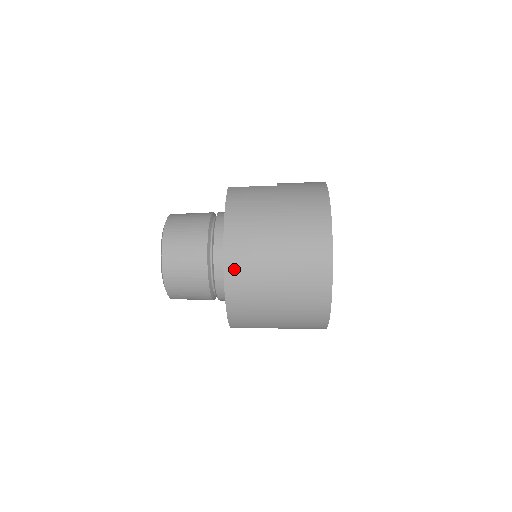
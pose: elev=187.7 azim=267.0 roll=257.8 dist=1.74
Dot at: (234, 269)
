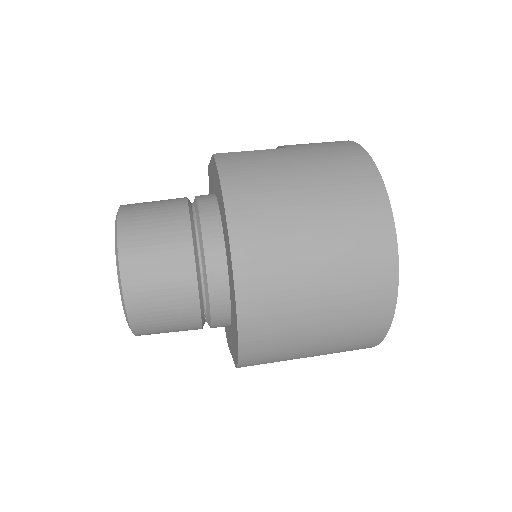
Dot at: (250, 278)
